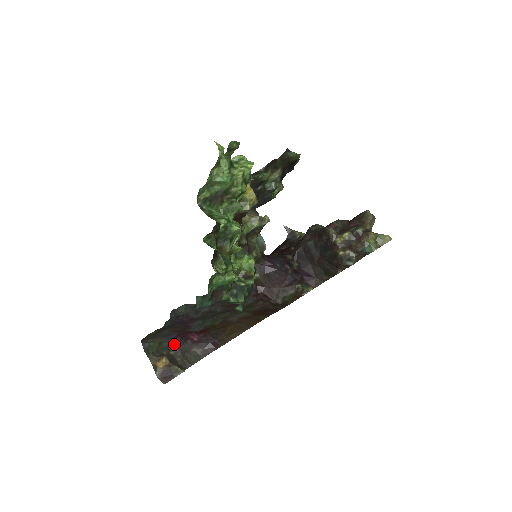
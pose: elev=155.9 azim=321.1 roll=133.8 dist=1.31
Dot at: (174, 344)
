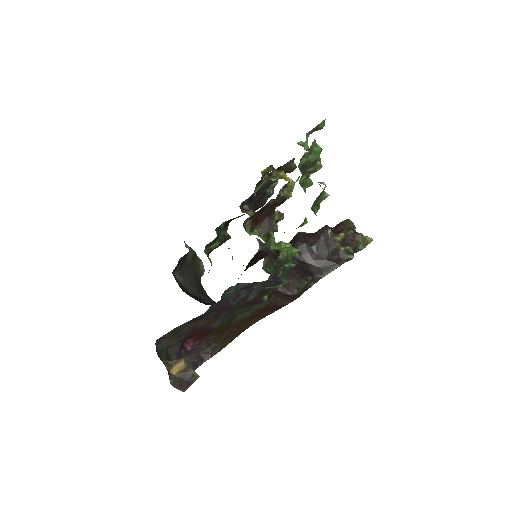
Dot at: (174, 352)
